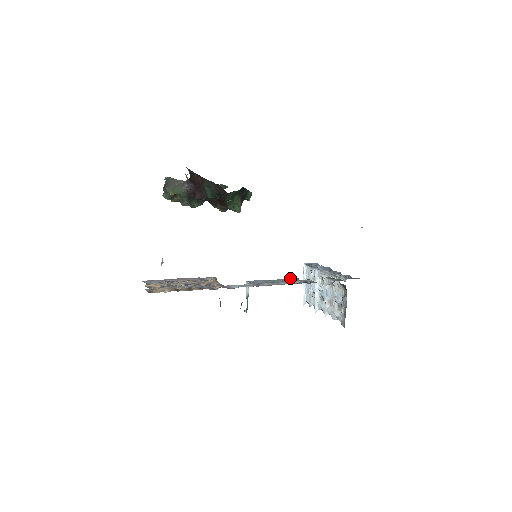
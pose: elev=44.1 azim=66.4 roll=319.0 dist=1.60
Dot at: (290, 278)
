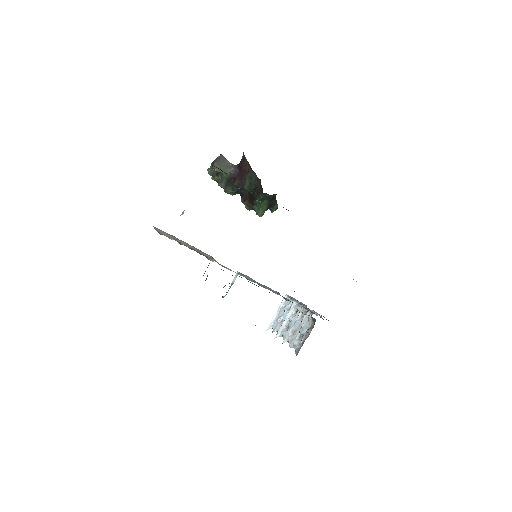
Dot at: occluded
